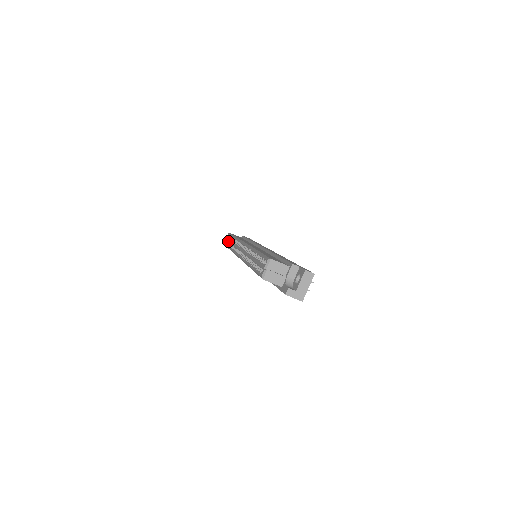
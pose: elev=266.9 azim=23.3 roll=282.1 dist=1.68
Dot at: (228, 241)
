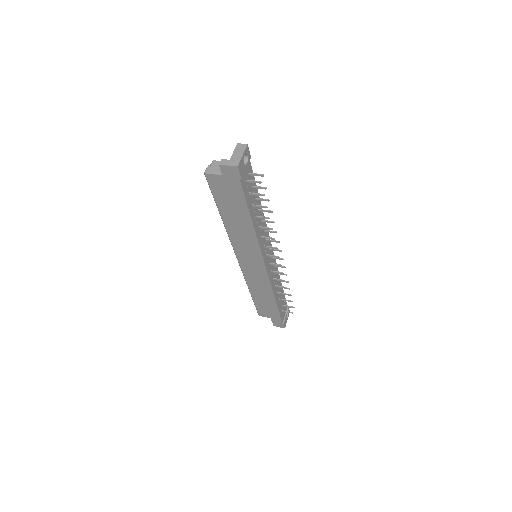
Dot at: occluded
